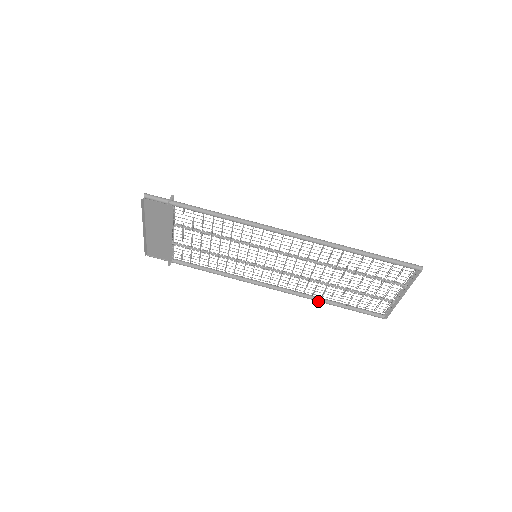
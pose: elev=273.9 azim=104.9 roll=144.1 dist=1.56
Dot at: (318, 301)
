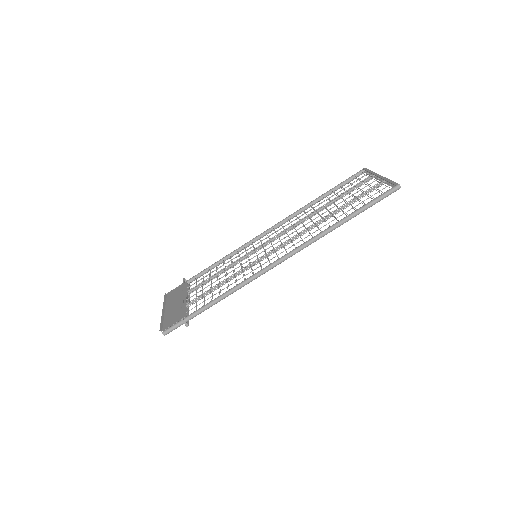
Dot at: (309, 207)
